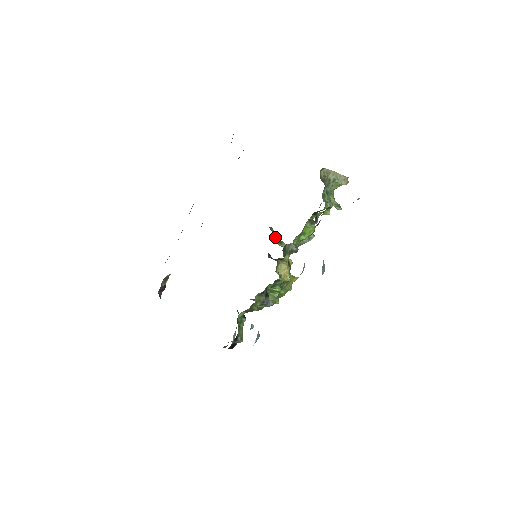
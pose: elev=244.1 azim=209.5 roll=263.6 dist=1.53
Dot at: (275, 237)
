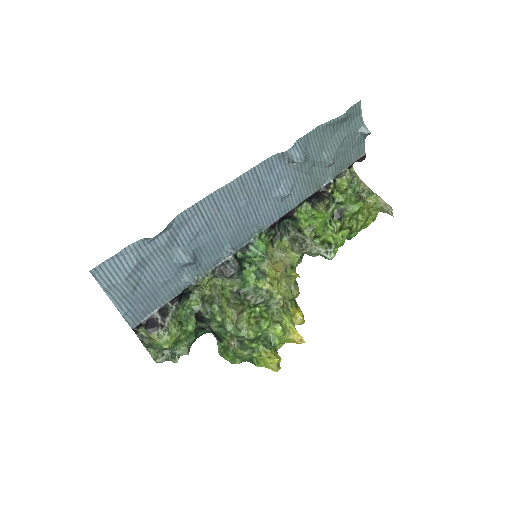
Dot at: (295, 285)
